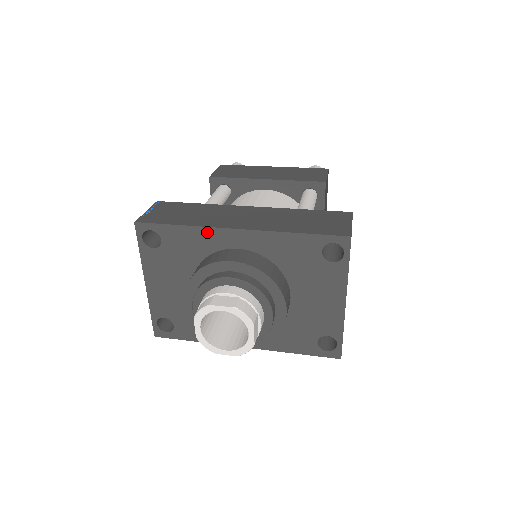
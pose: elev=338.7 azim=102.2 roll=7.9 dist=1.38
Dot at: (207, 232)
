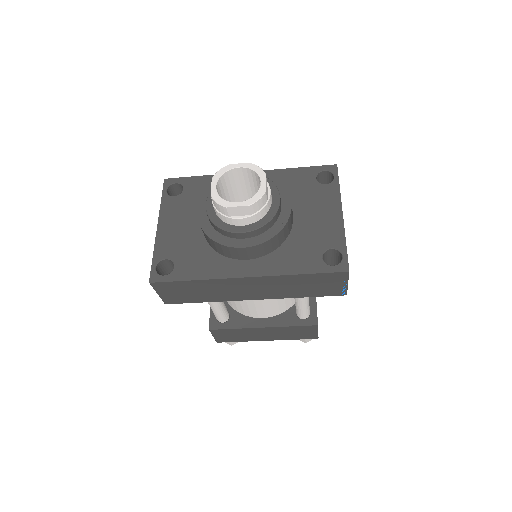
Dot at: occluded
